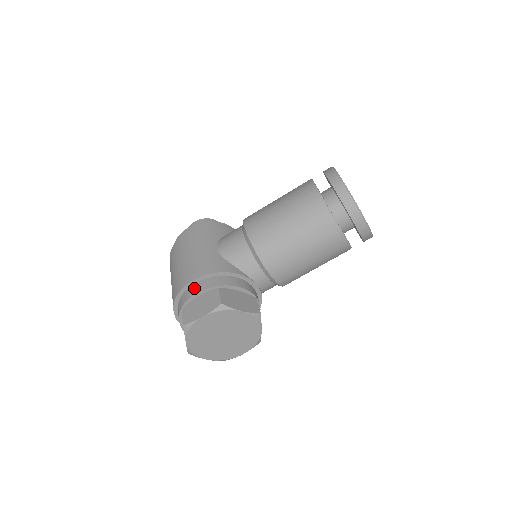
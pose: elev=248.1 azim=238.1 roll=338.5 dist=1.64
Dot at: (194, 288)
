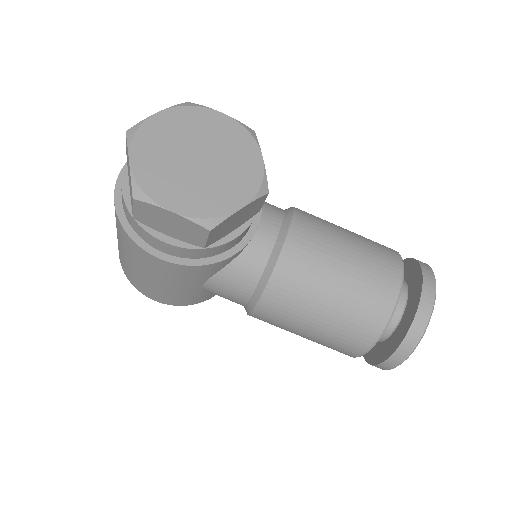
Dot at: occluded
